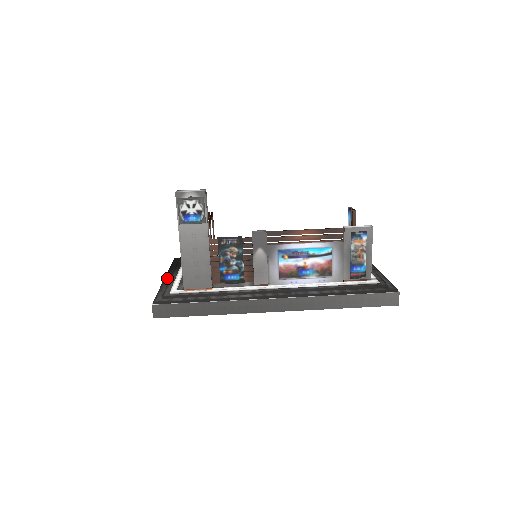
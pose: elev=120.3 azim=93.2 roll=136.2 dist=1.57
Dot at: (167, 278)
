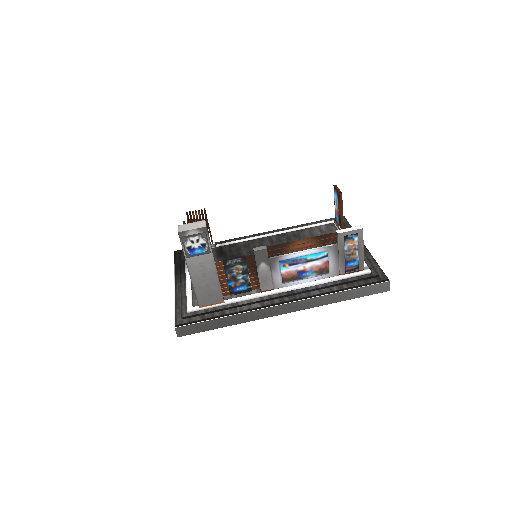
Dot at: (177, 286)
